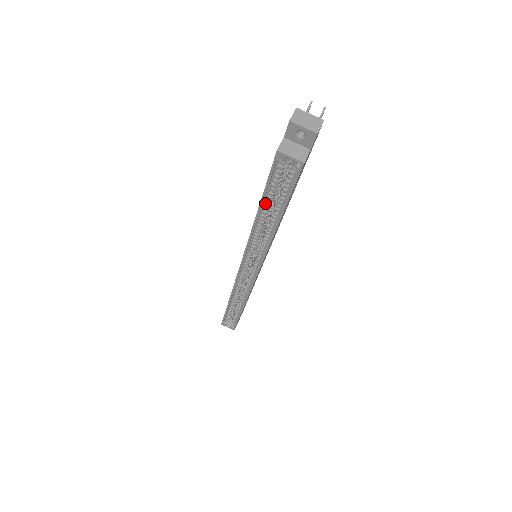
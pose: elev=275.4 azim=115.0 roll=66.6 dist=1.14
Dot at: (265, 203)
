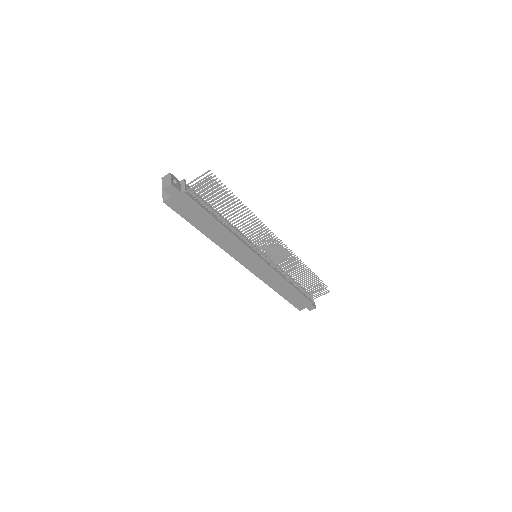
Dot at: occluded
